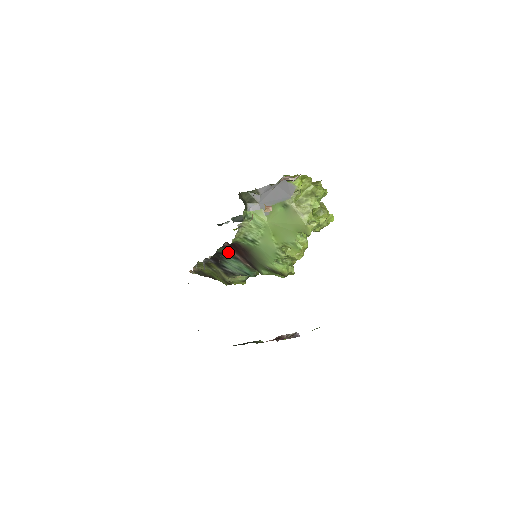
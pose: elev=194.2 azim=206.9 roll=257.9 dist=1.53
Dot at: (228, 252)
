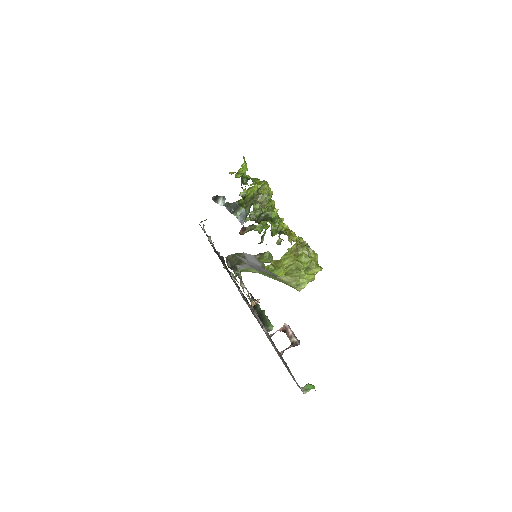
Dot at: occluded
